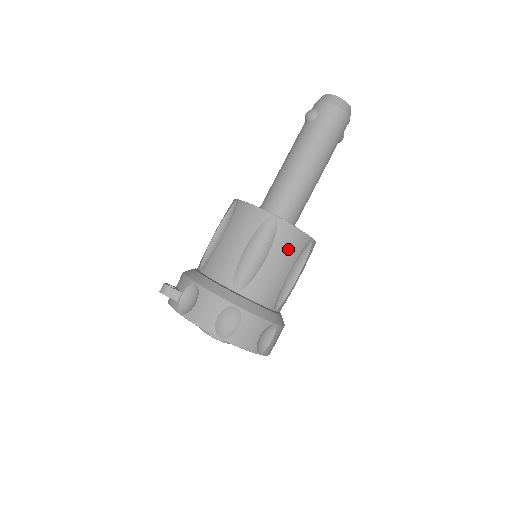
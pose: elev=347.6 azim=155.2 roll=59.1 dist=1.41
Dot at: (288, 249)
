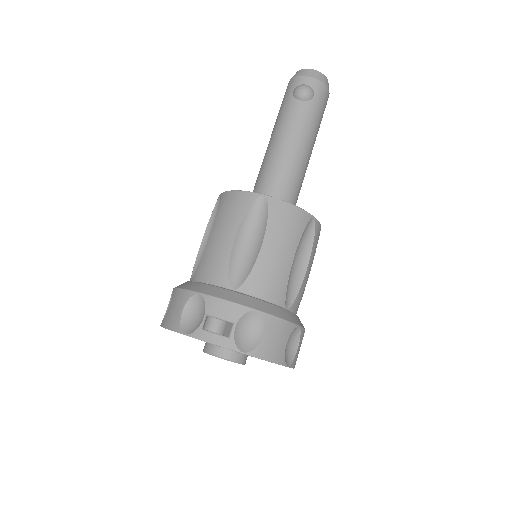
Dot at: occluded
